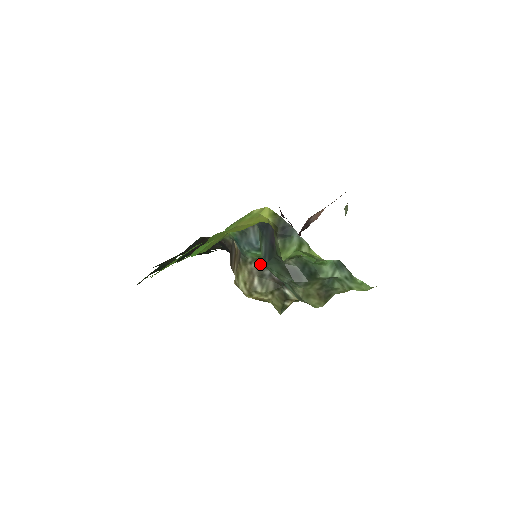
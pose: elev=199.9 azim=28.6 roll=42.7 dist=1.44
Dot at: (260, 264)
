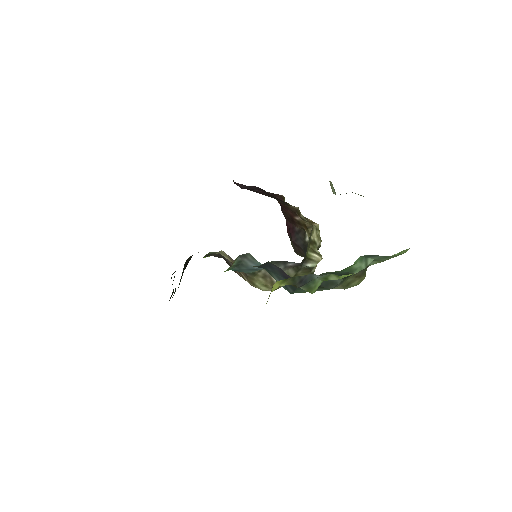
Dot at: occluded
